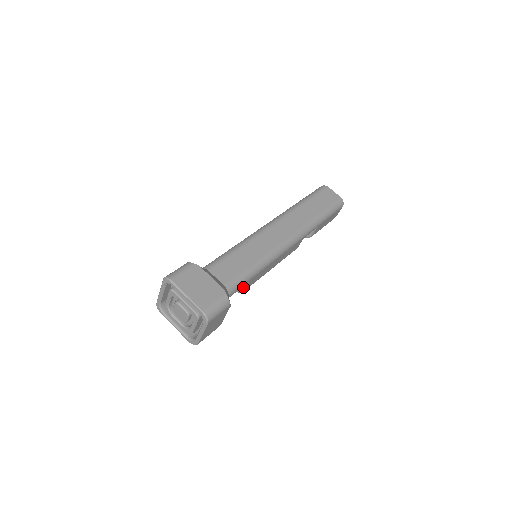
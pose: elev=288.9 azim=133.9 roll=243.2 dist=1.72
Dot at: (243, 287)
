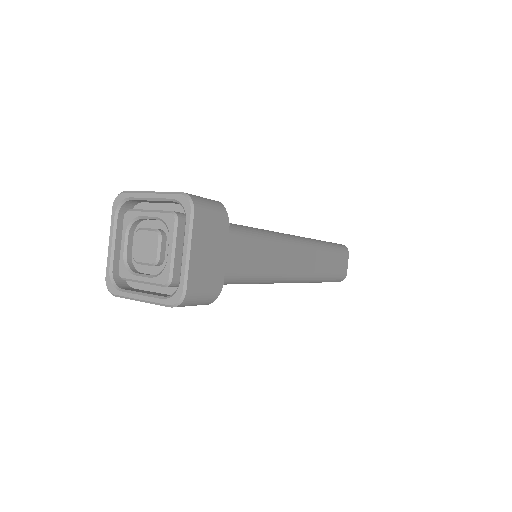
Dot at: occluded
